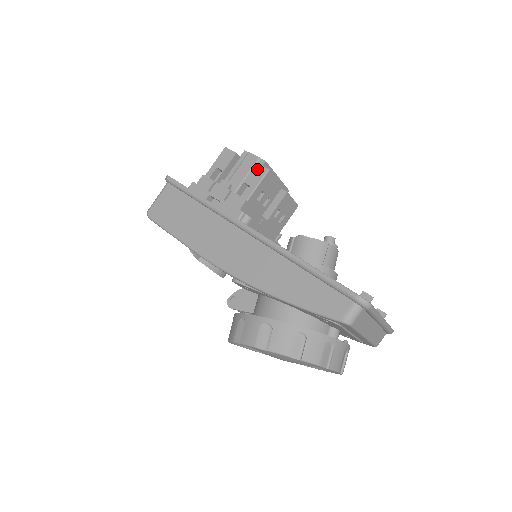
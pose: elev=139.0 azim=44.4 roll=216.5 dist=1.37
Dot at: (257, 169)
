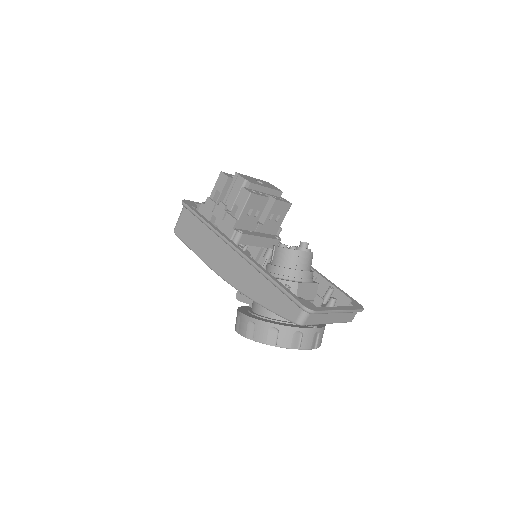
Dot at: (243, 192)
